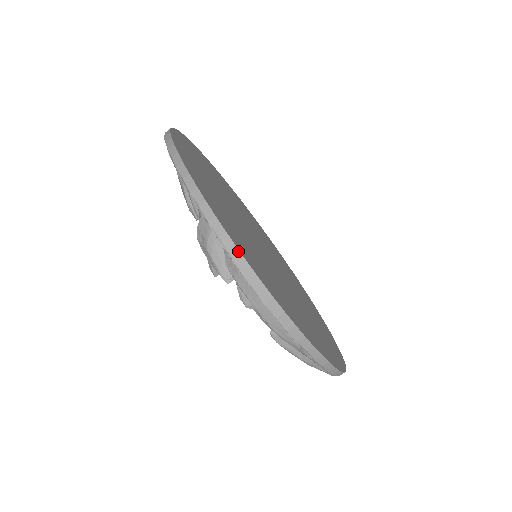
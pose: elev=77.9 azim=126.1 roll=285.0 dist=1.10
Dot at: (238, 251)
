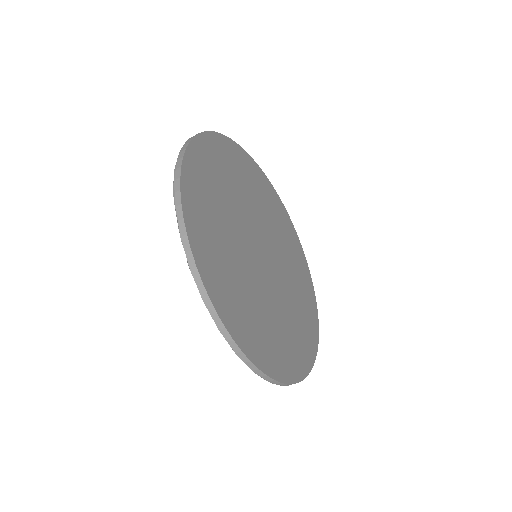
Dot at: (288, 384)
